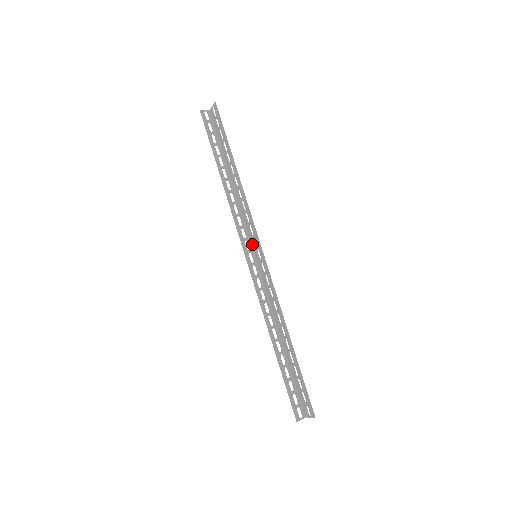
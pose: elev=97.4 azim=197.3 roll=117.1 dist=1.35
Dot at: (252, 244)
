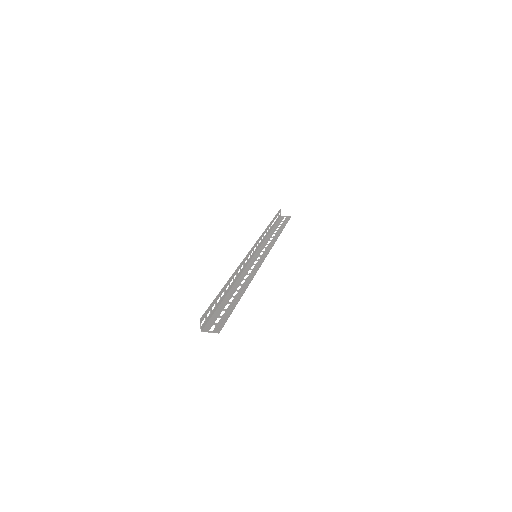
Dot at: (256, 253)
